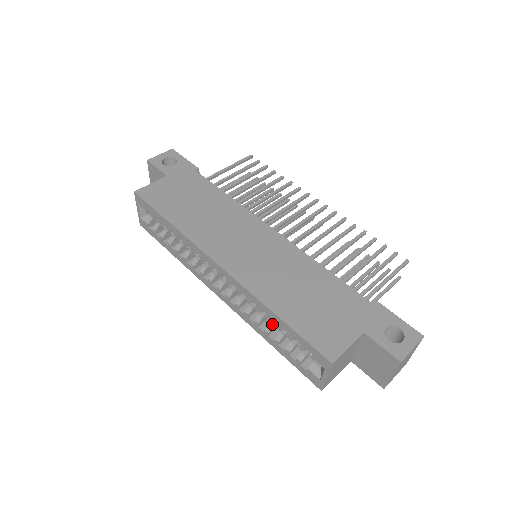
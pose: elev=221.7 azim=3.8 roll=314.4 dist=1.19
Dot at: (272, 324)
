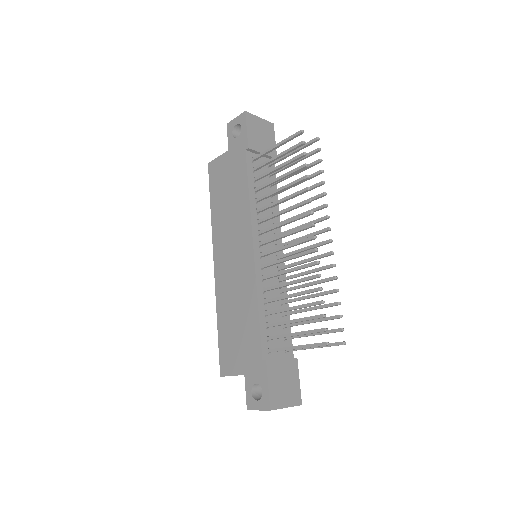
Dot at: occluded
